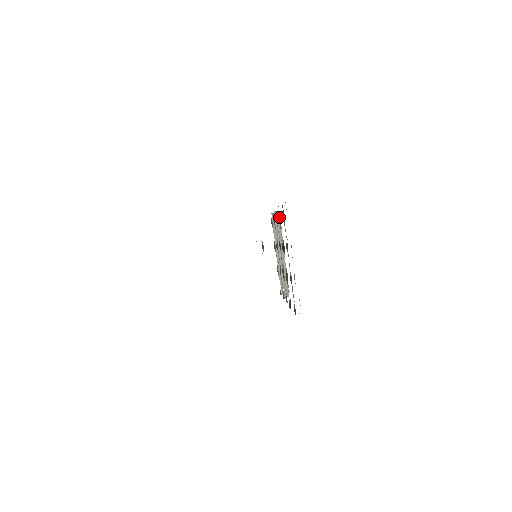
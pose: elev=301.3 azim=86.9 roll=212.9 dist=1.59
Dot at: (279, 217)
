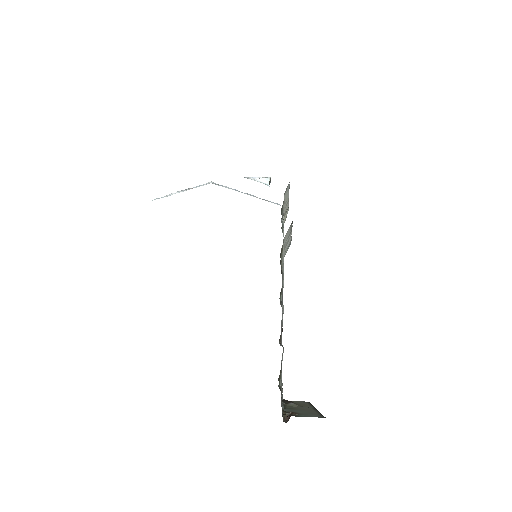
Dot at: (291, 225)
